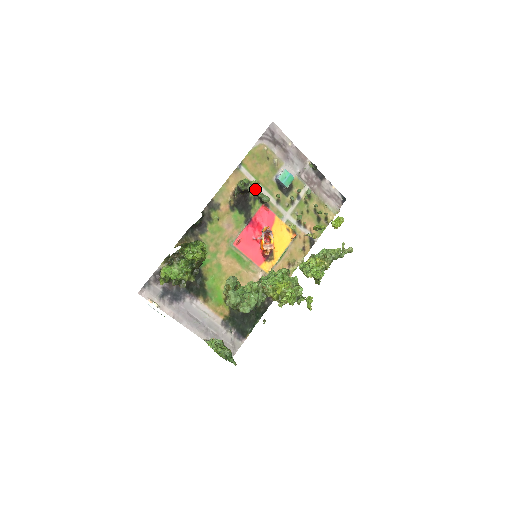
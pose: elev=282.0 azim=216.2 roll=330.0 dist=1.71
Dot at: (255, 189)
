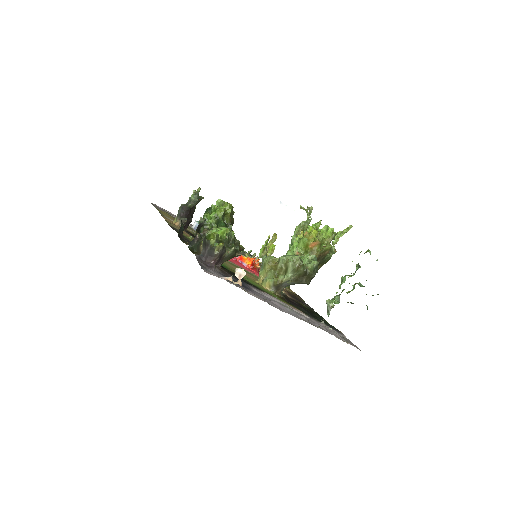
Dot at: (200, 199)
